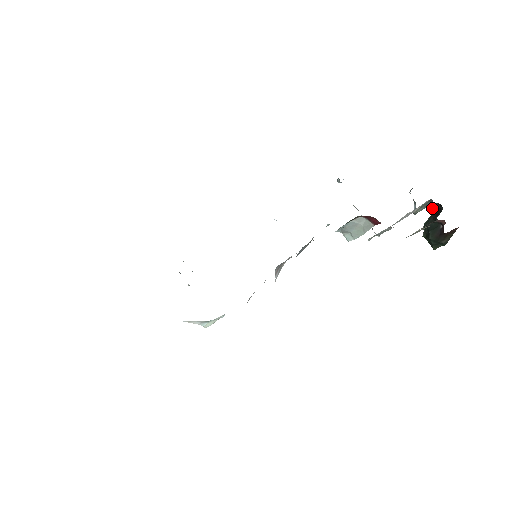
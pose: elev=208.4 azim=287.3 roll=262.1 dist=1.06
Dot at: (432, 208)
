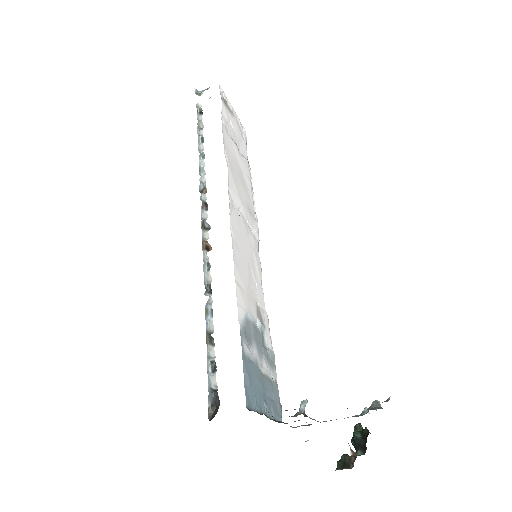
Dot at: (367, 436)
